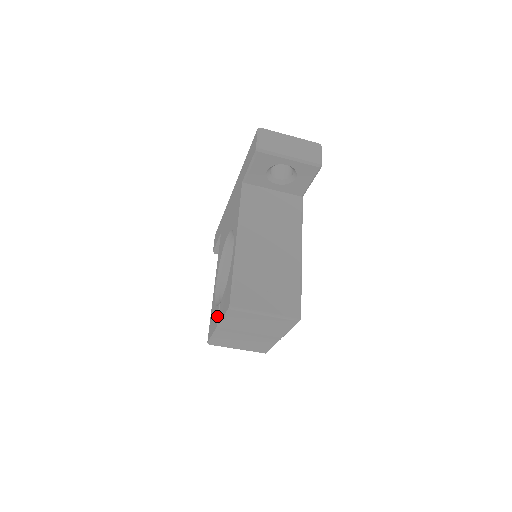
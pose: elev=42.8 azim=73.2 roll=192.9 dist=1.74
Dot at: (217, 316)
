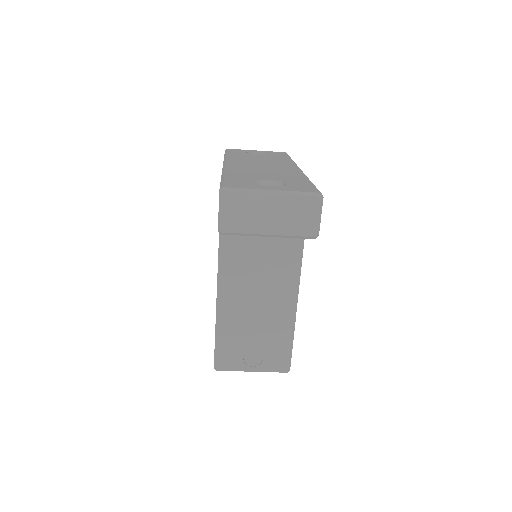
Dot at: occluded
